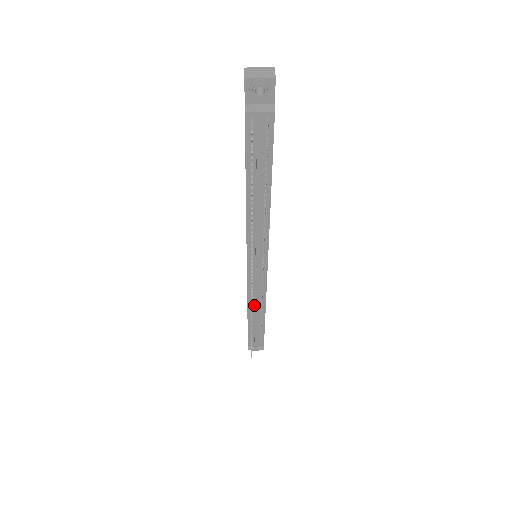
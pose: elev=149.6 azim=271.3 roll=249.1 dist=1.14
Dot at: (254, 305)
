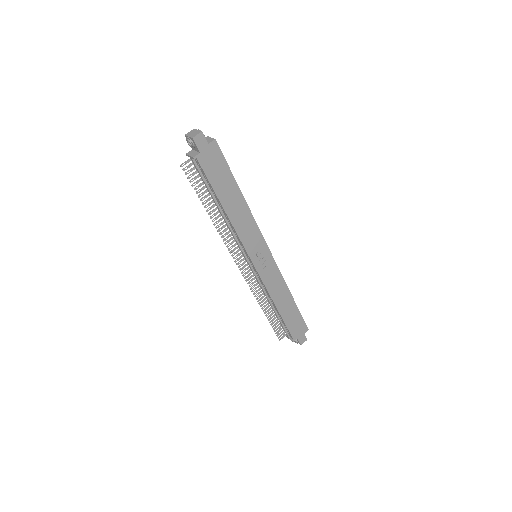
Dot at: (267, 295)
